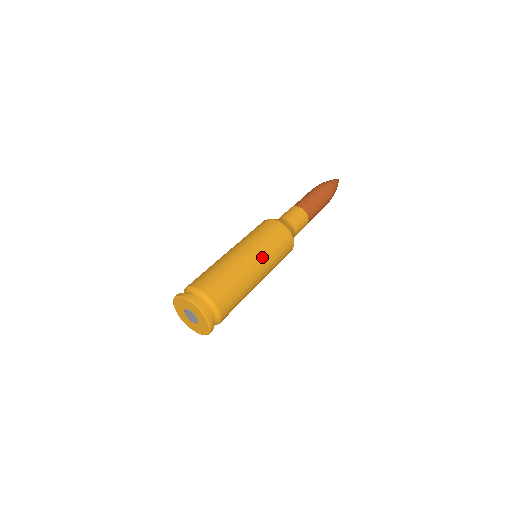
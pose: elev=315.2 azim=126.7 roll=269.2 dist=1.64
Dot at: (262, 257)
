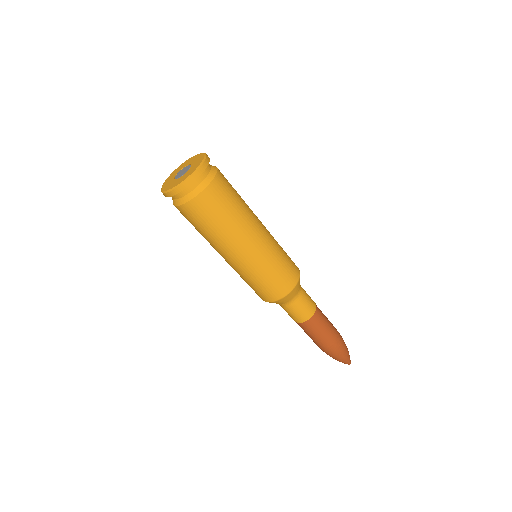
Dot at: (268, 231)
